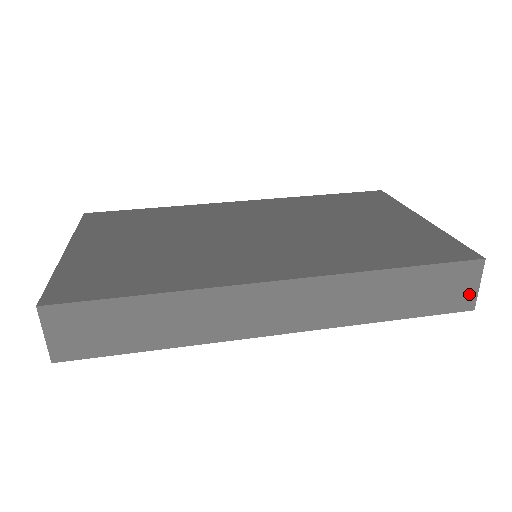
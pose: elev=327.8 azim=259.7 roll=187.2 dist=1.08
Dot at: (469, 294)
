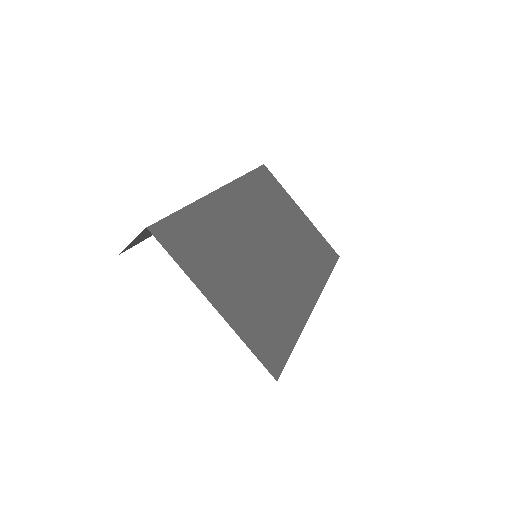
Dot at: occluded
